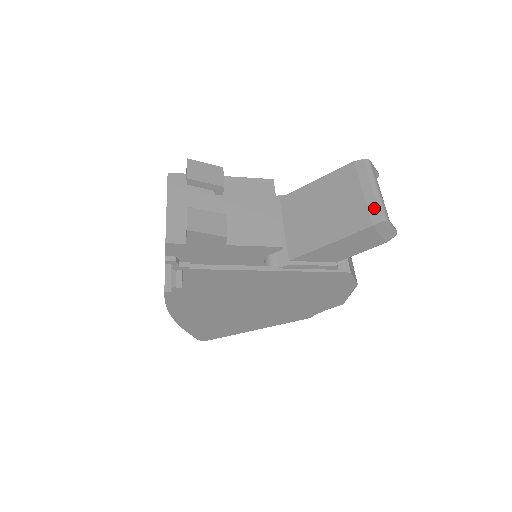
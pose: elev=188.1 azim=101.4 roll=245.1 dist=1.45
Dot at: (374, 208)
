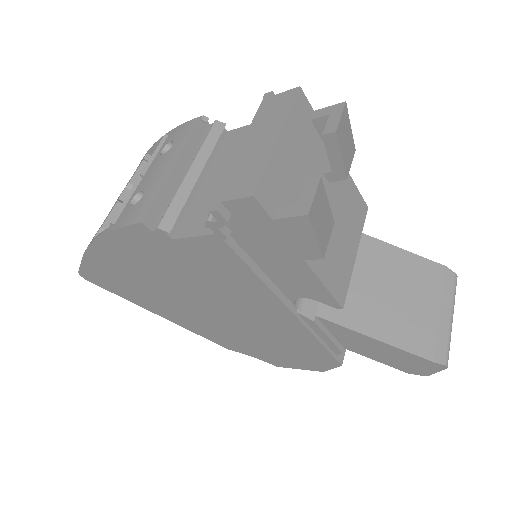
Dot at: (444, 342)
